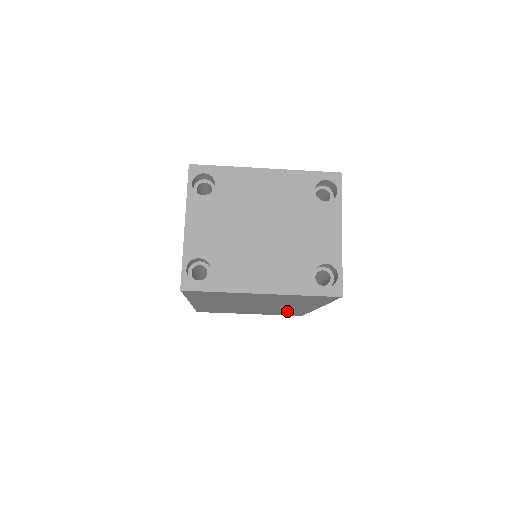
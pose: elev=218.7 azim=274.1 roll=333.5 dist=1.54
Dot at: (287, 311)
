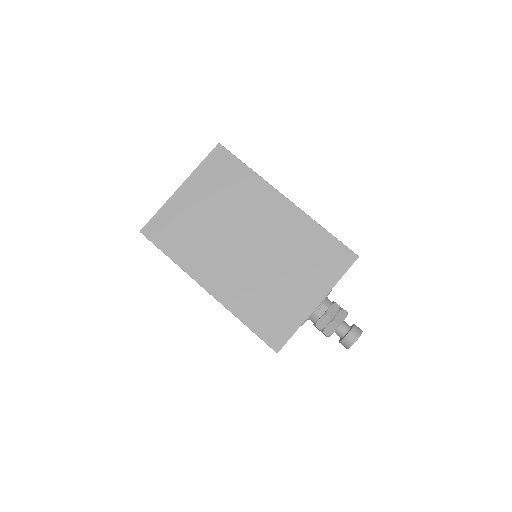
Dot at: (304, 243)
